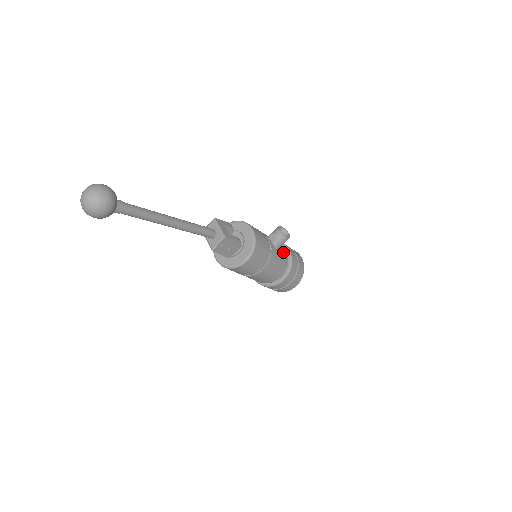
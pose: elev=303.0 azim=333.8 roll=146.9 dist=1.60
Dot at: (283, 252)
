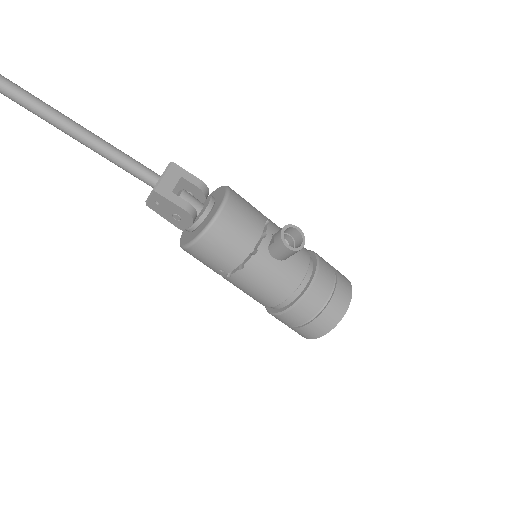
Dot at: (293, 271)
